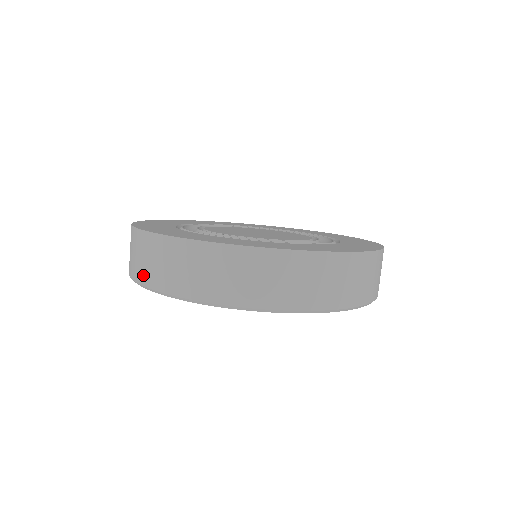
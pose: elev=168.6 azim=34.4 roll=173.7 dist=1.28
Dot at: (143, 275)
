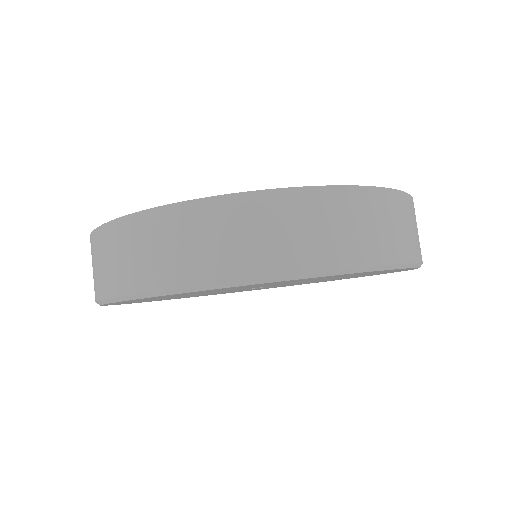
Dot at: (249, 262)
